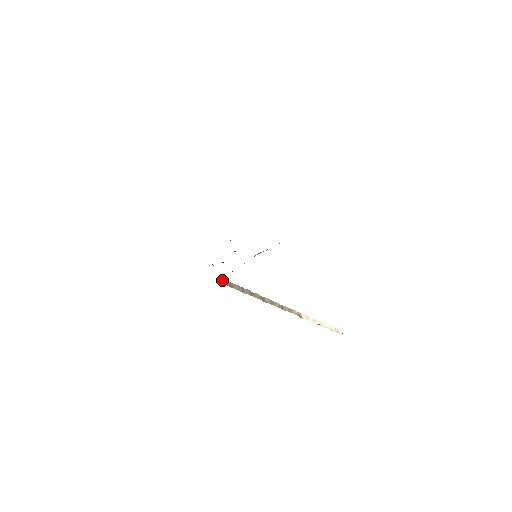
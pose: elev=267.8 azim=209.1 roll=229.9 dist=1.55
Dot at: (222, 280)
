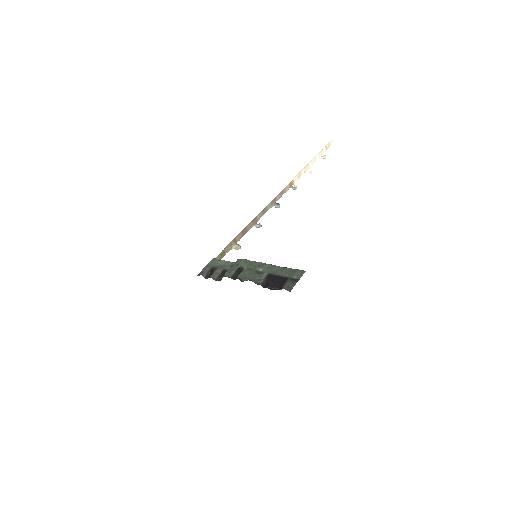
Dot at: occluded
